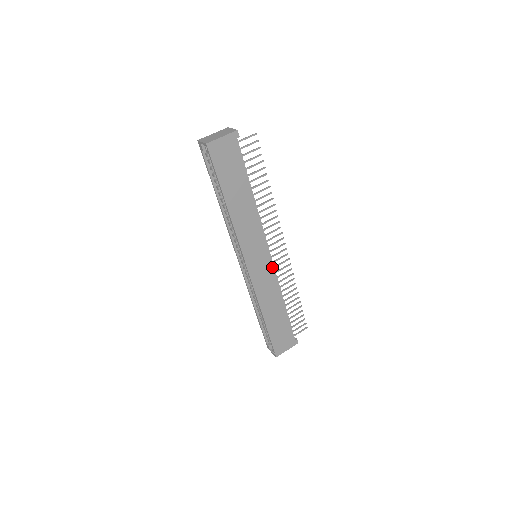
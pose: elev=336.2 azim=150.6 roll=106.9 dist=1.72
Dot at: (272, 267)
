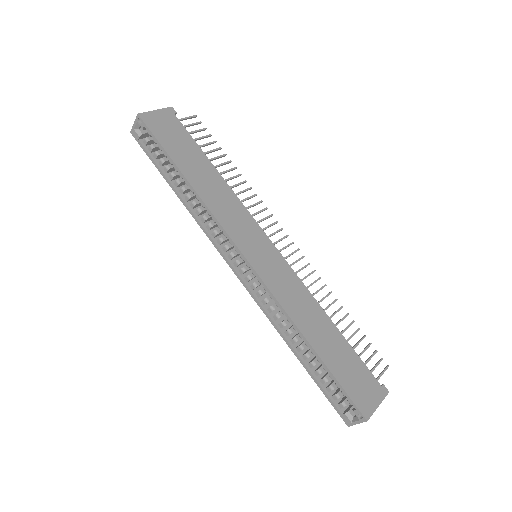
Dot at: (284, 263)
